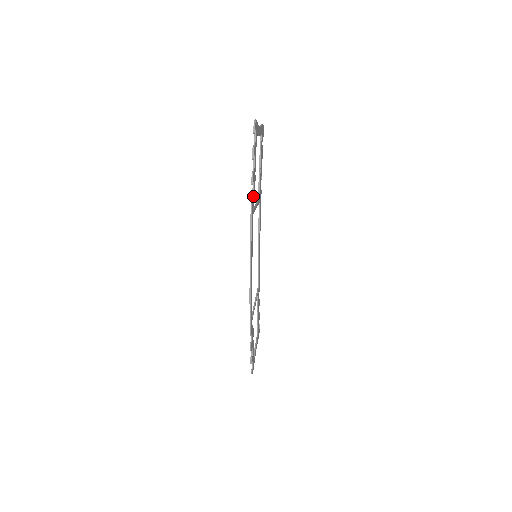
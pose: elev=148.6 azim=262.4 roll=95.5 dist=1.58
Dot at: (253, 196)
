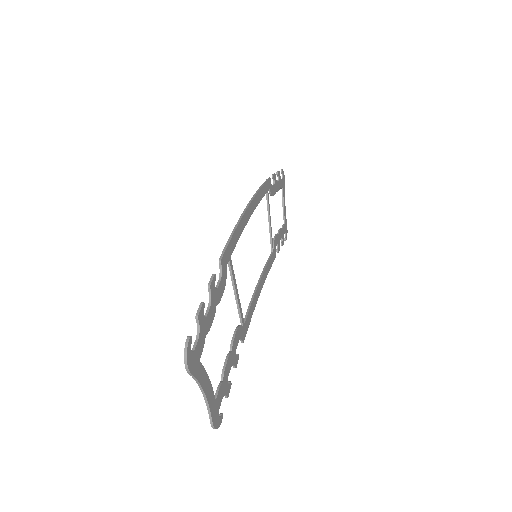
Dot at: (271, 185)
